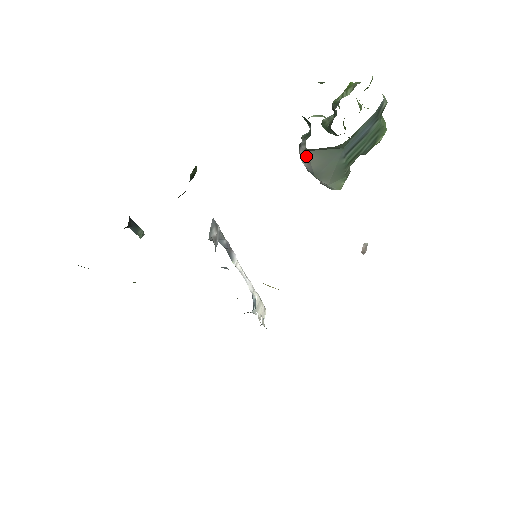
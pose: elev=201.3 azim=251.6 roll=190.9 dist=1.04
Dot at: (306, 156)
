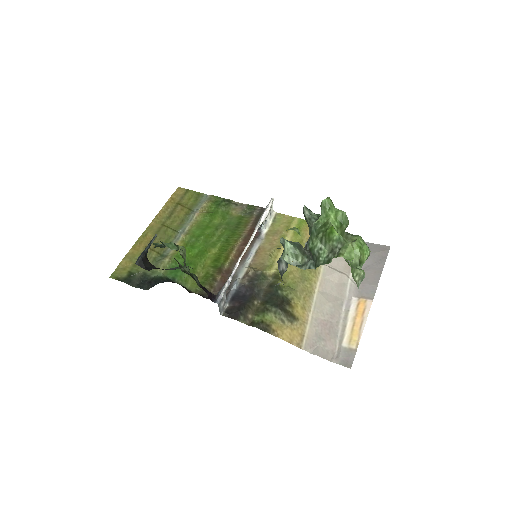
Dot at: occluded
